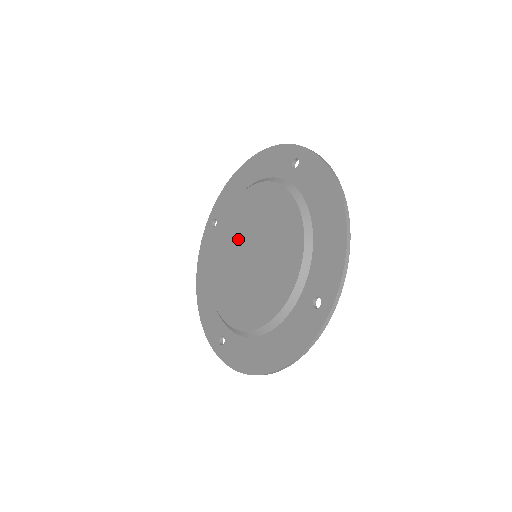
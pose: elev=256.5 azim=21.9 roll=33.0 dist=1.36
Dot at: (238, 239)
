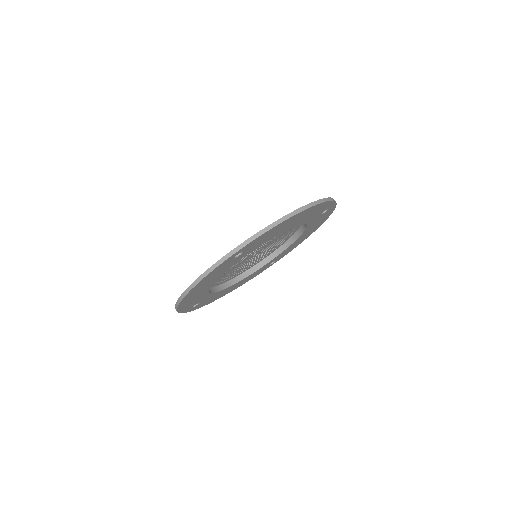
Dot at: occluded
